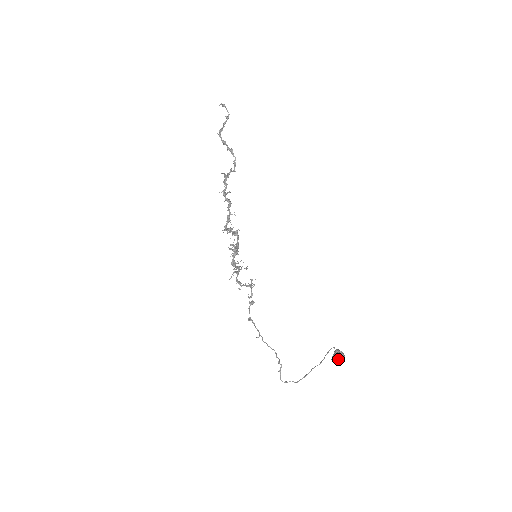
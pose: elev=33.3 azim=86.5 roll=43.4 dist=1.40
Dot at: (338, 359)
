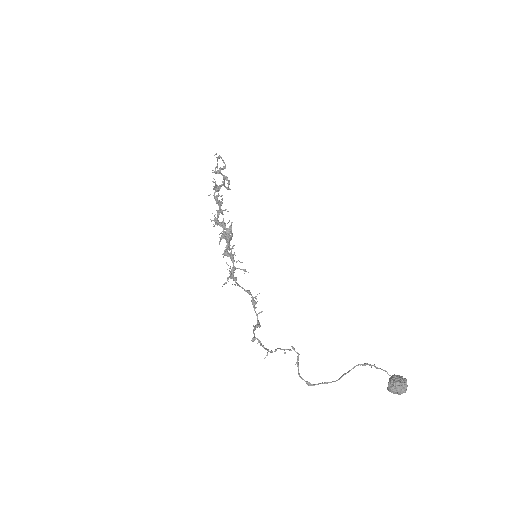
Dot at: (396, 380)
